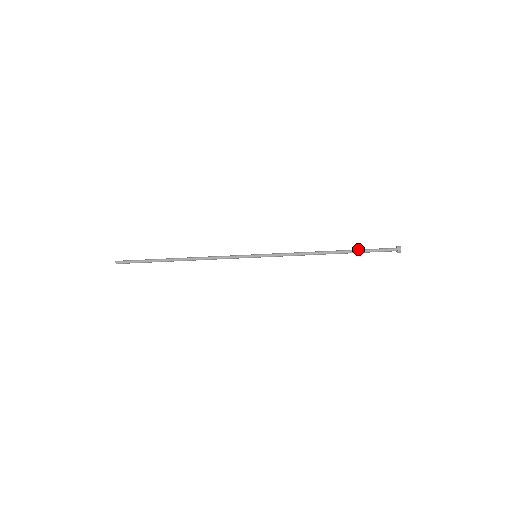
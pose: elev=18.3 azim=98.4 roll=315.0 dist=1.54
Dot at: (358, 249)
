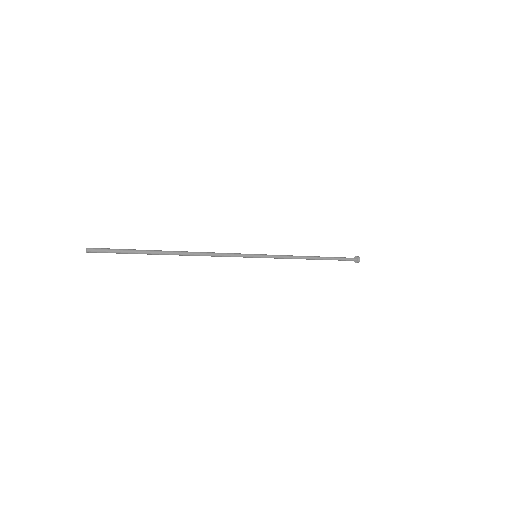
Dot at: (334, 257)
